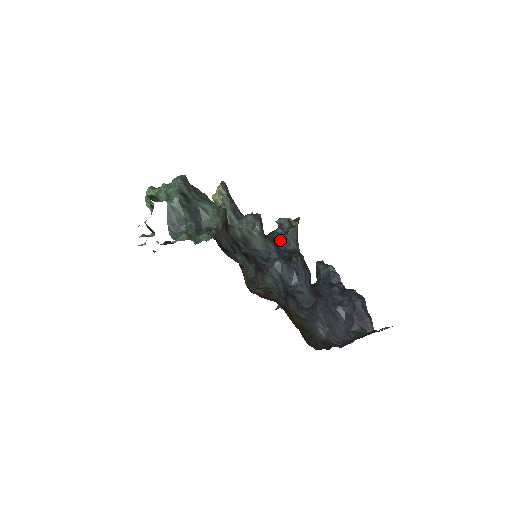
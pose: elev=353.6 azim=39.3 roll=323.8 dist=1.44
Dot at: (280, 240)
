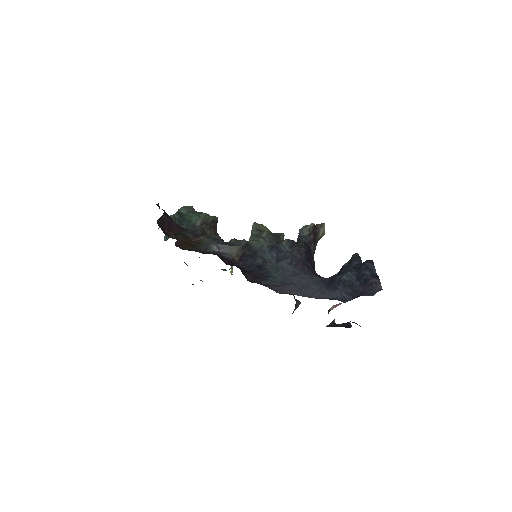
Dot at: occluded
